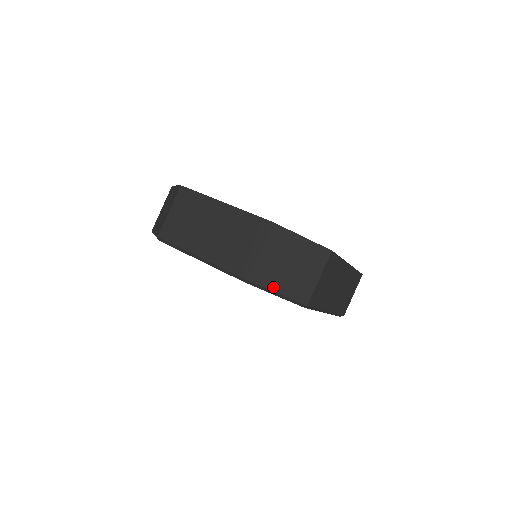
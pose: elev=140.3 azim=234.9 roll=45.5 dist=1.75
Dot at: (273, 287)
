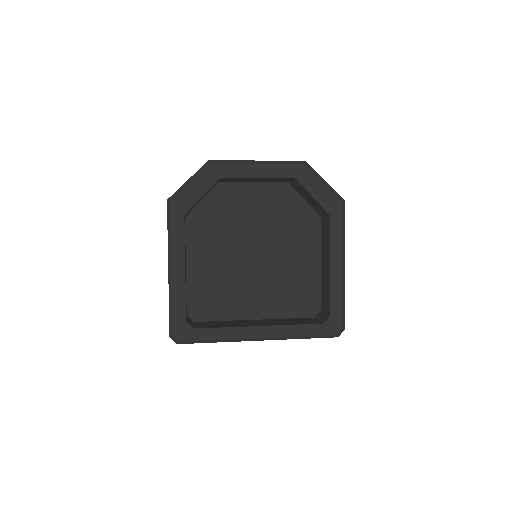
Dot at: (320, 177)
